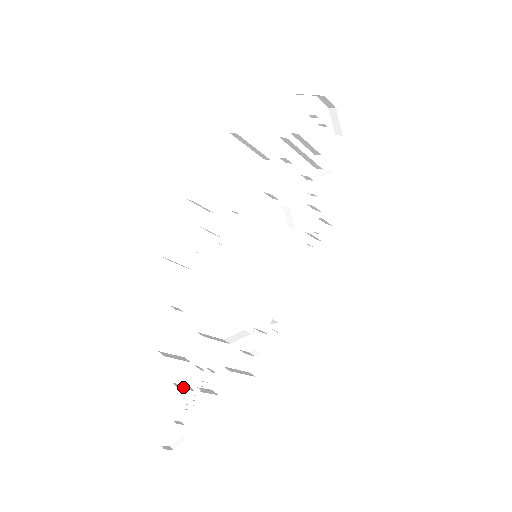
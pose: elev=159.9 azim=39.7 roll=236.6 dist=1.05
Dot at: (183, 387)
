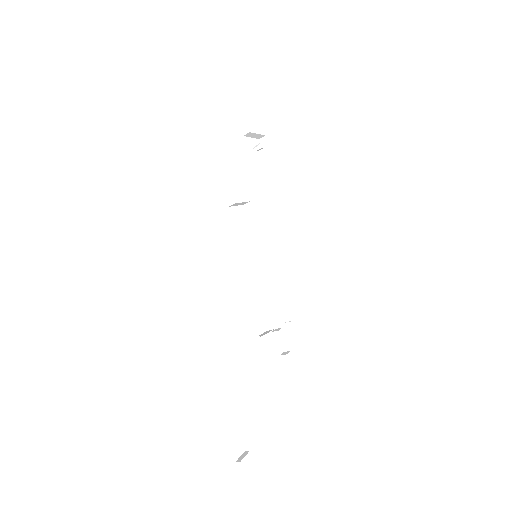
Dot at: (230, 383)
